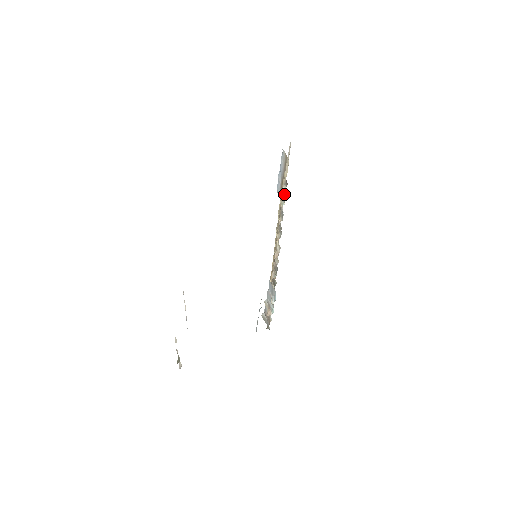
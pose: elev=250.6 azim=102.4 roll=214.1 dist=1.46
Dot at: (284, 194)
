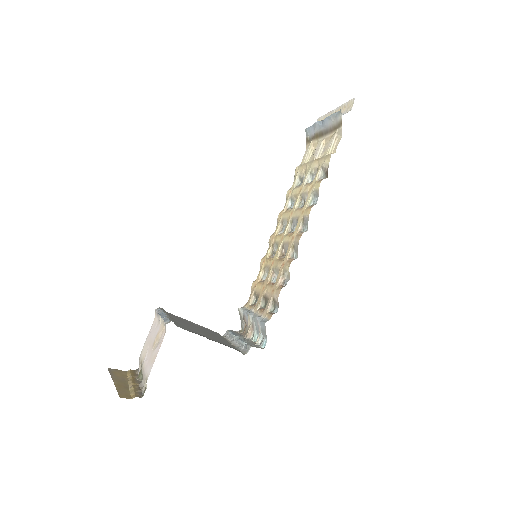
Dot at: (318, 194)
